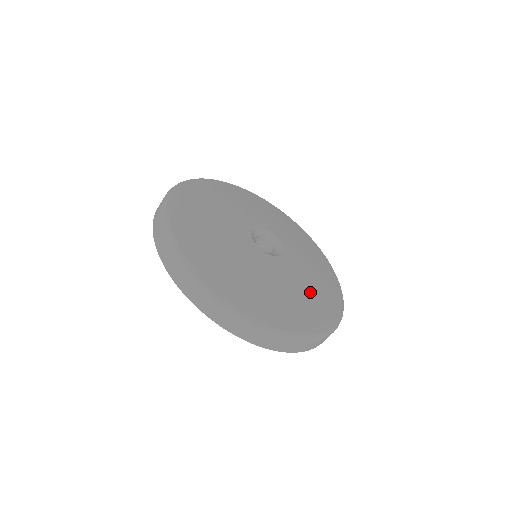
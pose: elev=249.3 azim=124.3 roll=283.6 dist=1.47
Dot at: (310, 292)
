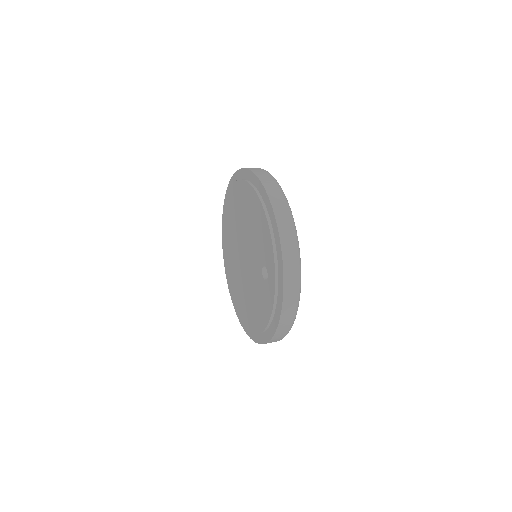
Dot at: occluded
